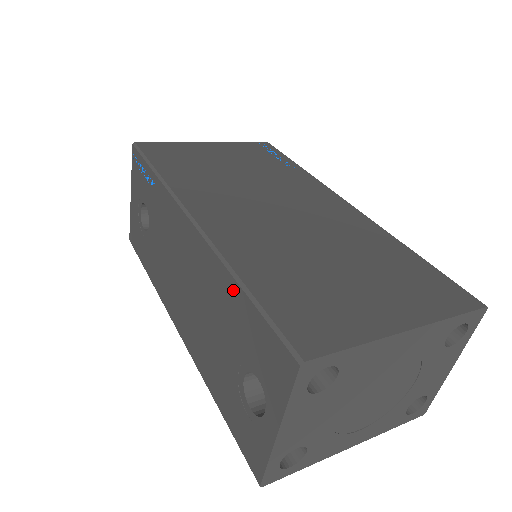
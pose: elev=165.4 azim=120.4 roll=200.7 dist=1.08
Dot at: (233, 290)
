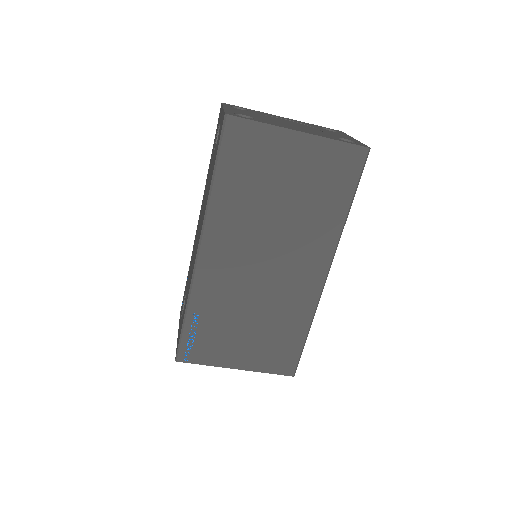
Dot at: occluded
